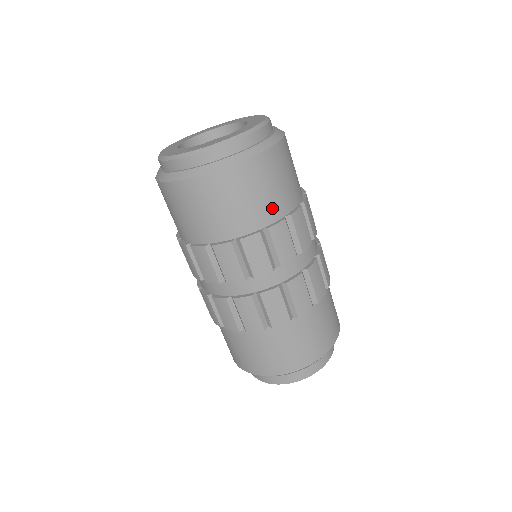
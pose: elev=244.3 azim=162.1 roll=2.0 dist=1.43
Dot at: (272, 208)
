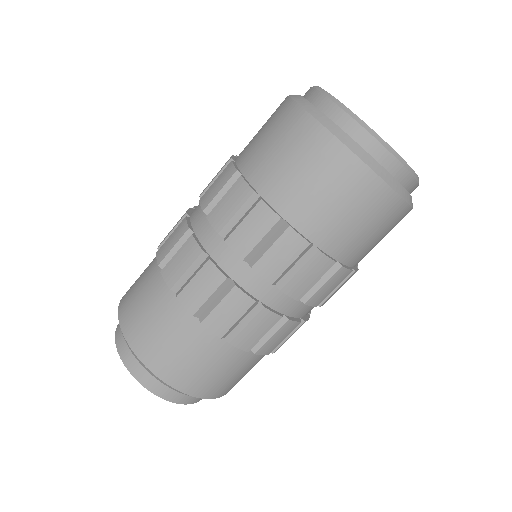
Dot at: occluded
